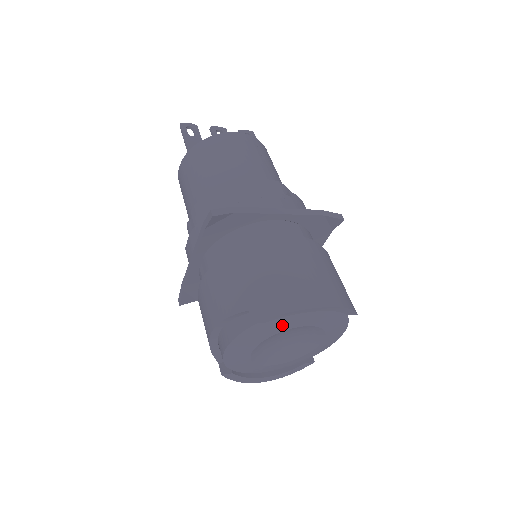
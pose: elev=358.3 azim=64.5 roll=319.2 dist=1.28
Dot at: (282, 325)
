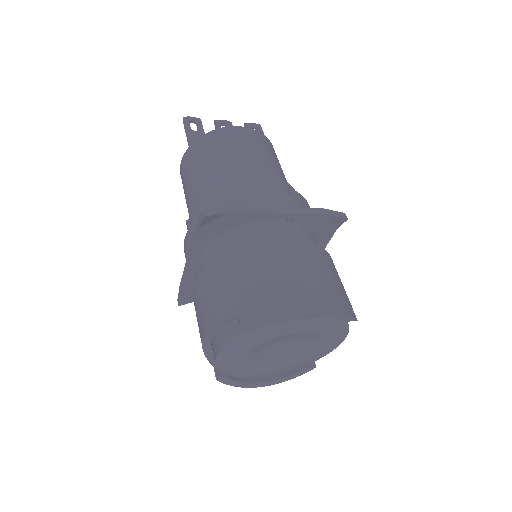
Dot at: (275, 332)
